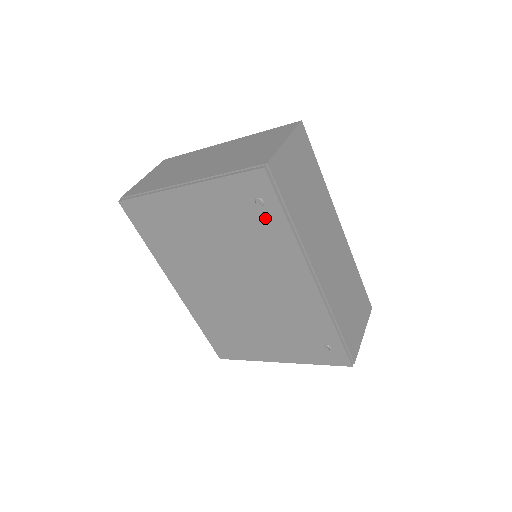
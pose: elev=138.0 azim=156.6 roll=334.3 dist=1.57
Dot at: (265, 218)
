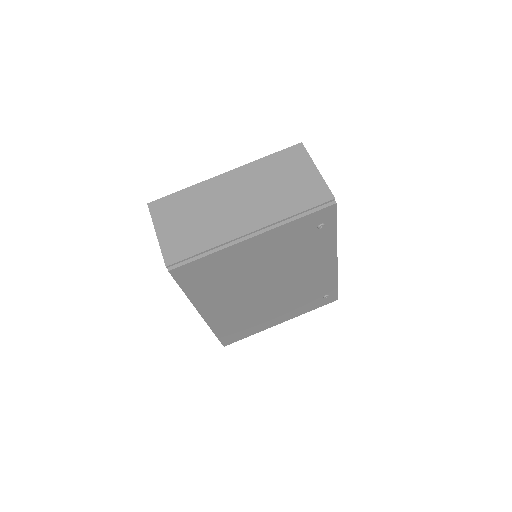
Dot at: (319, 235)
